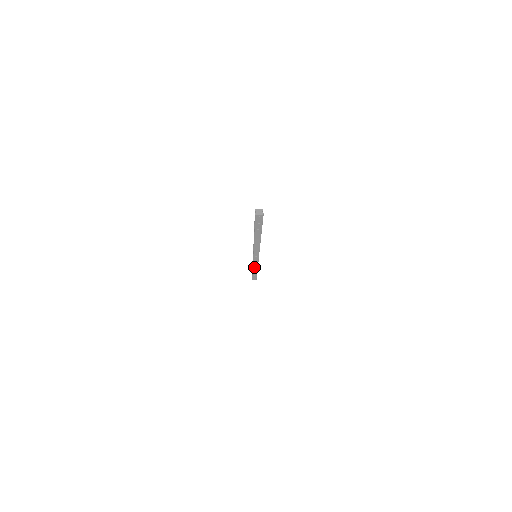
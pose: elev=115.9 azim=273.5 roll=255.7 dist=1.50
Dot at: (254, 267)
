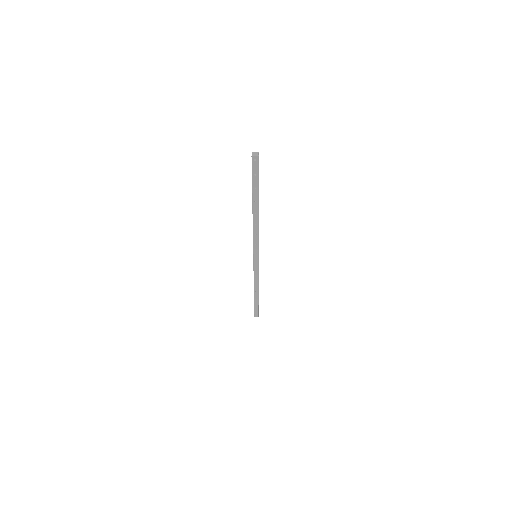
Dot at: (255, 282)
